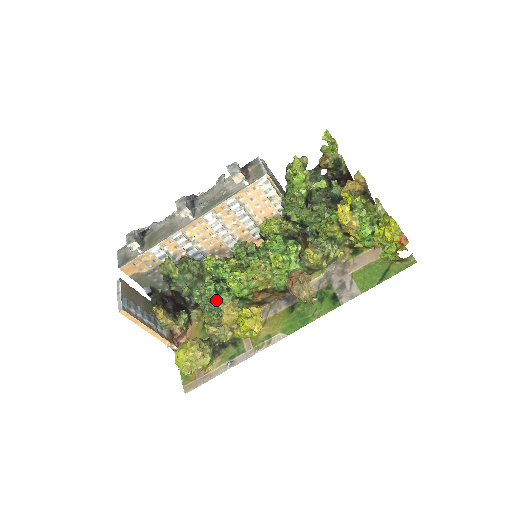
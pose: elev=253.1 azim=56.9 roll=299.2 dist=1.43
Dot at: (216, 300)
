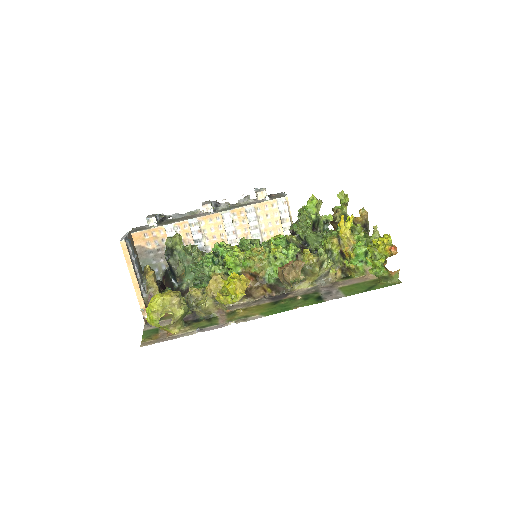
Dot at: (210, 266)
